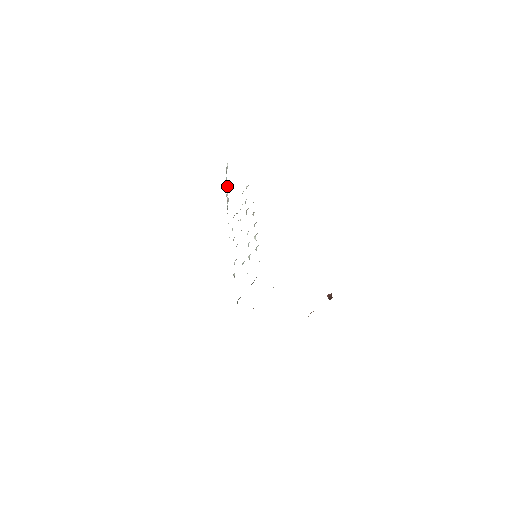
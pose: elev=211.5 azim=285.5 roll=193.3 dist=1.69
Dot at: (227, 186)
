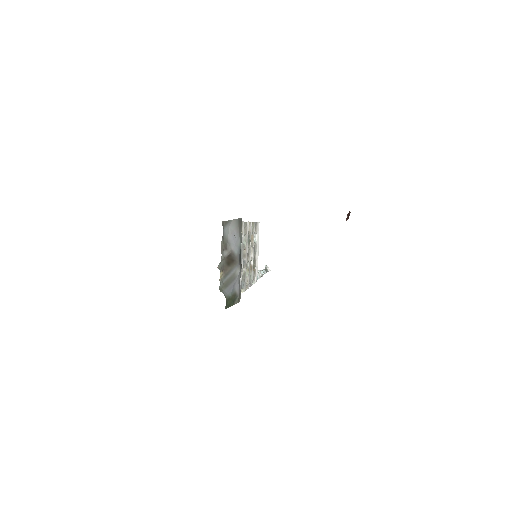
Dot at: (263, 274)
